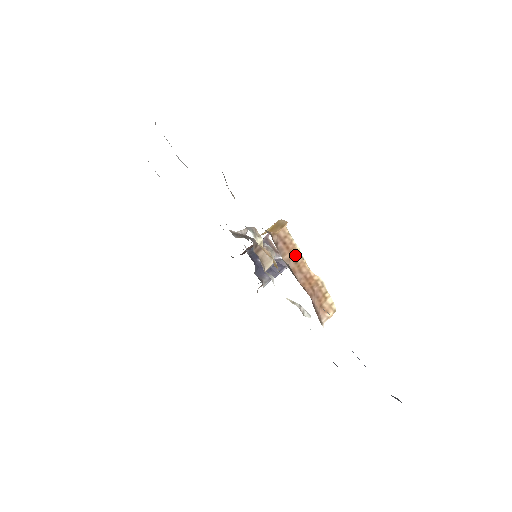
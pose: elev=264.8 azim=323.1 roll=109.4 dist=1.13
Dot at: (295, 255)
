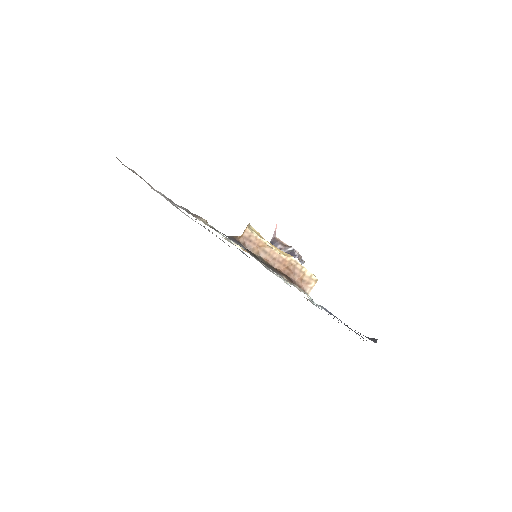
Dot at: (263, 247)
